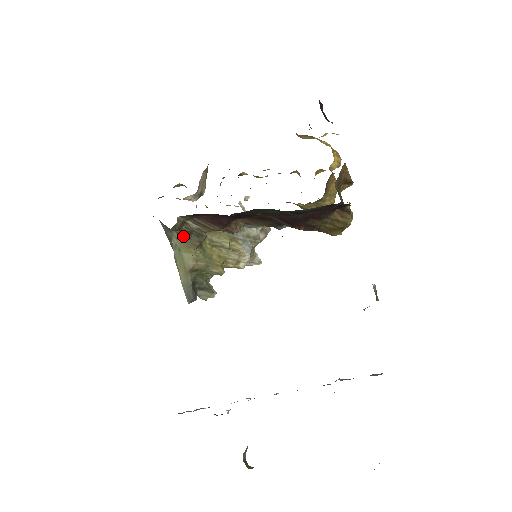
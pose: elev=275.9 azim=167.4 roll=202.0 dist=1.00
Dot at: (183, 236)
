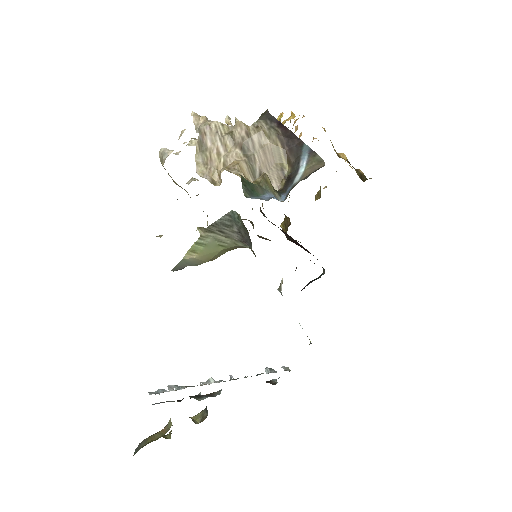
Dot at: (245, 247)
